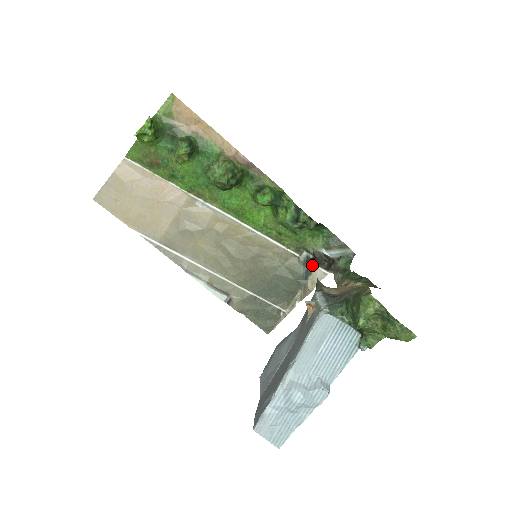
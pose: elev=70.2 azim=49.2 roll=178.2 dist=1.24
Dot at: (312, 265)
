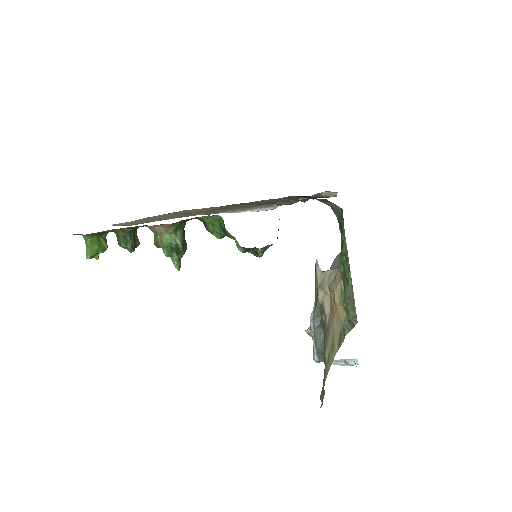
Dot at: (315, 194)
